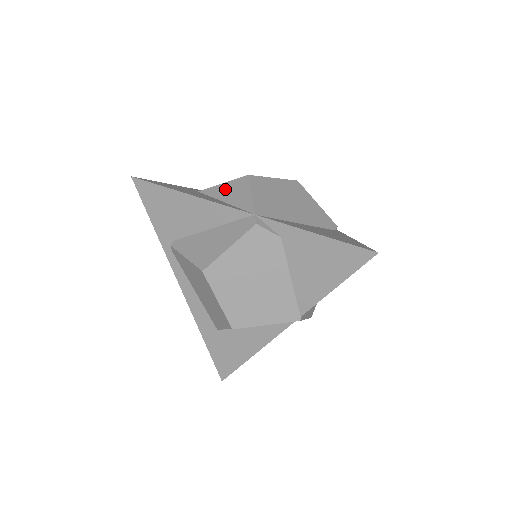
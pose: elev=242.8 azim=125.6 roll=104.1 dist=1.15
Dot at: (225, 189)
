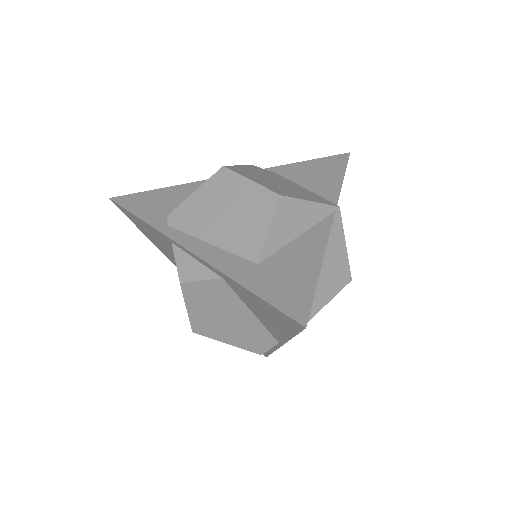
Dot at: occluded
